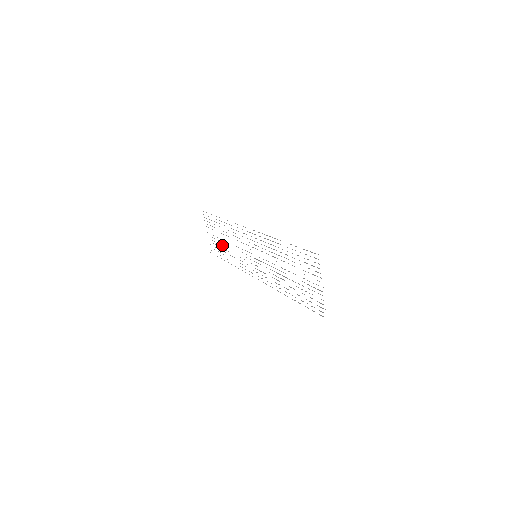
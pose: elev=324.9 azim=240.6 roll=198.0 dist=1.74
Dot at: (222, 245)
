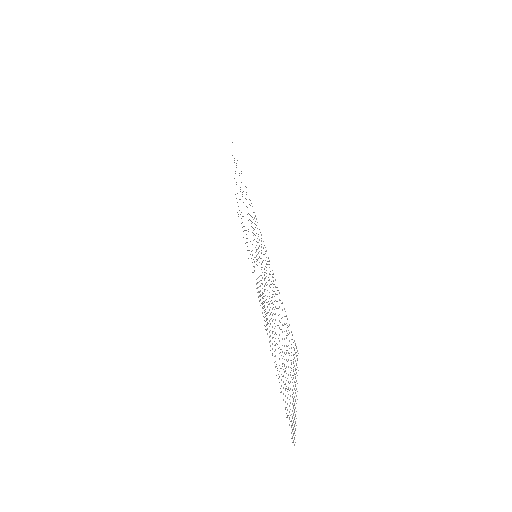
Dot at: occluded
